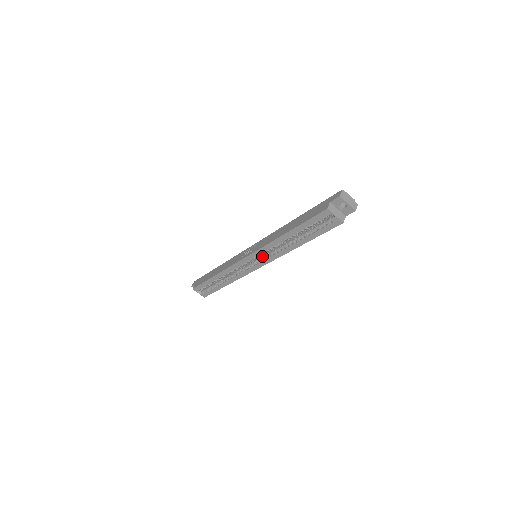
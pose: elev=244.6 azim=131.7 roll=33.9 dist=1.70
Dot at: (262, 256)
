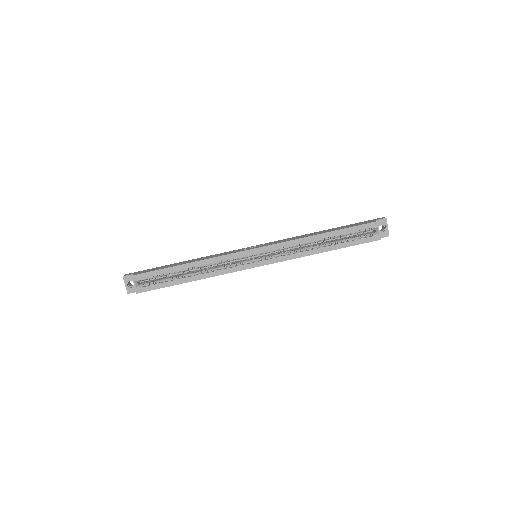
Dot at: (270, 255)
